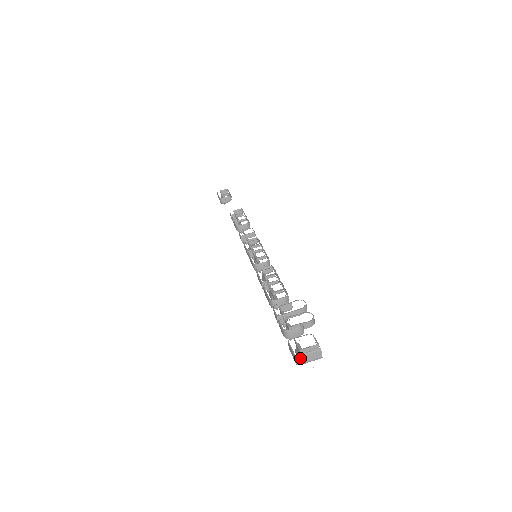
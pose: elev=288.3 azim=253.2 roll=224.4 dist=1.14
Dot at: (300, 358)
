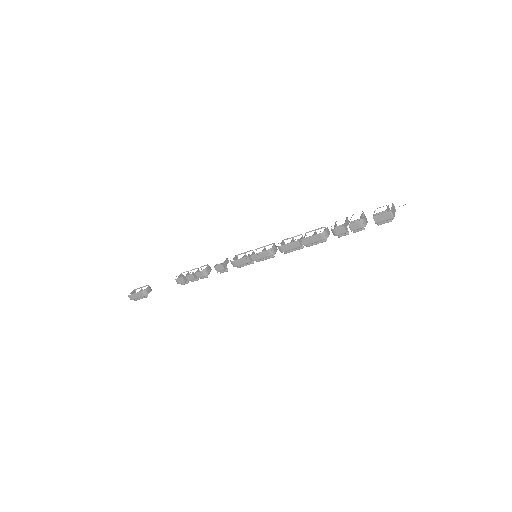
Dot at: (392, 212)
